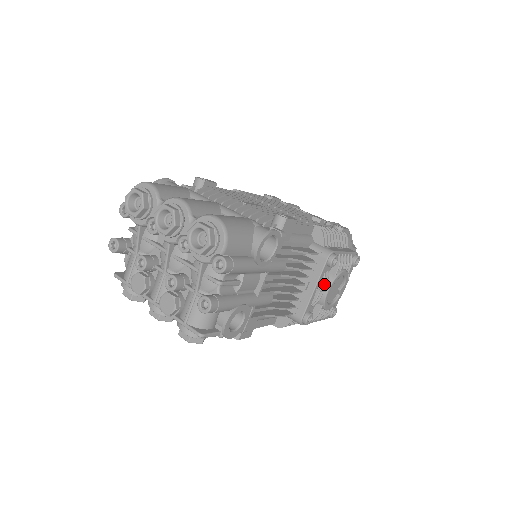
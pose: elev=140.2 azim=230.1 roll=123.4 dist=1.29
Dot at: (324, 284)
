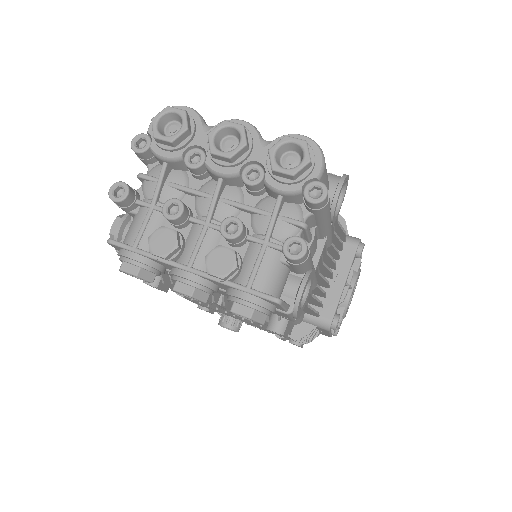
Dot at: occluded
